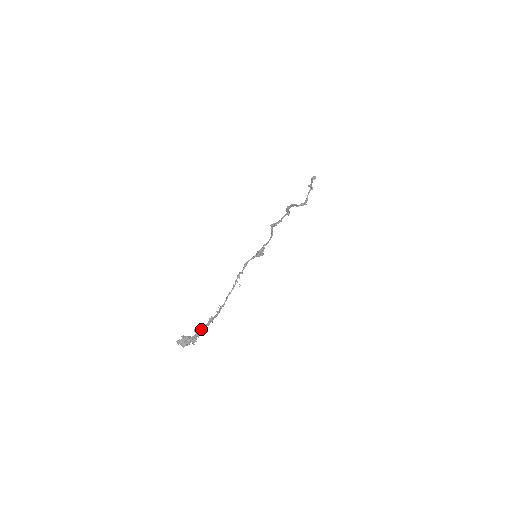
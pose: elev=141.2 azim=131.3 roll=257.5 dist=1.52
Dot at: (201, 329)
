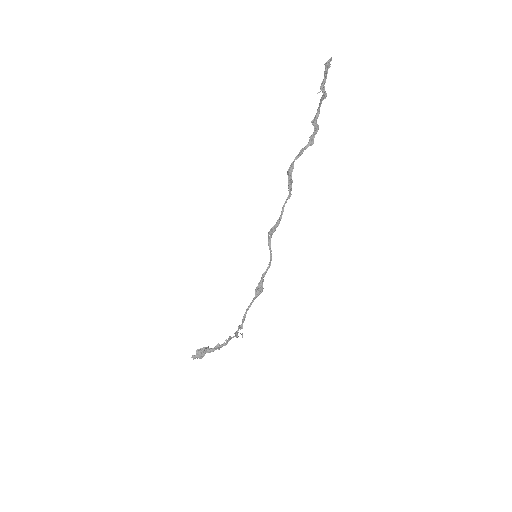
Dot at: (213, 351)
